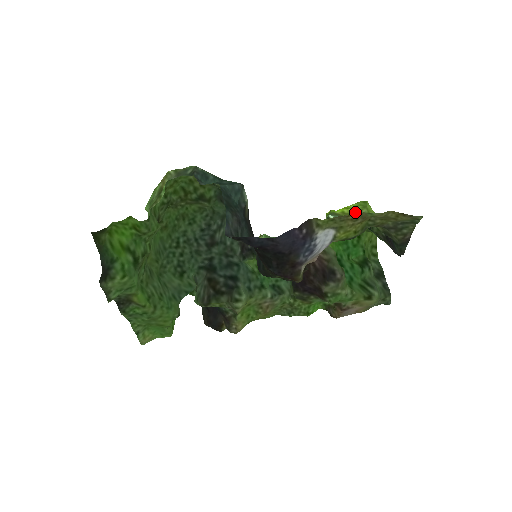
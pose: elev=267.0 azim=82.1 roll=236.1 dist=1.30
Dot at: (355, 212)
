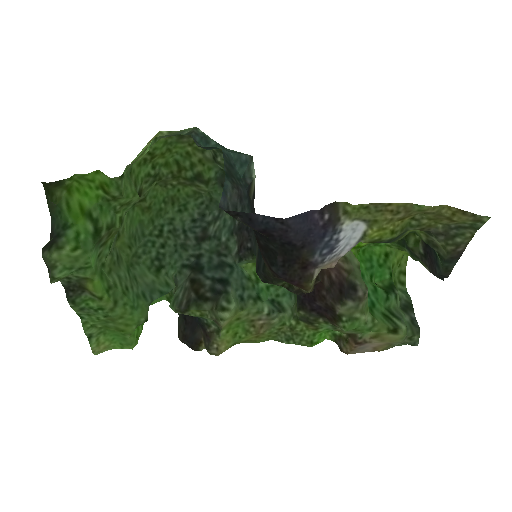
Dot at: occluded
